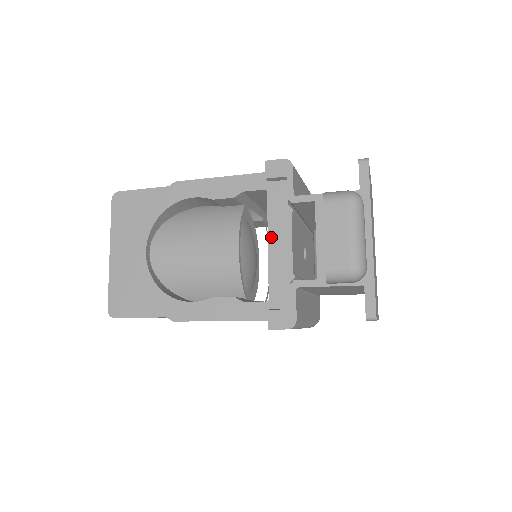
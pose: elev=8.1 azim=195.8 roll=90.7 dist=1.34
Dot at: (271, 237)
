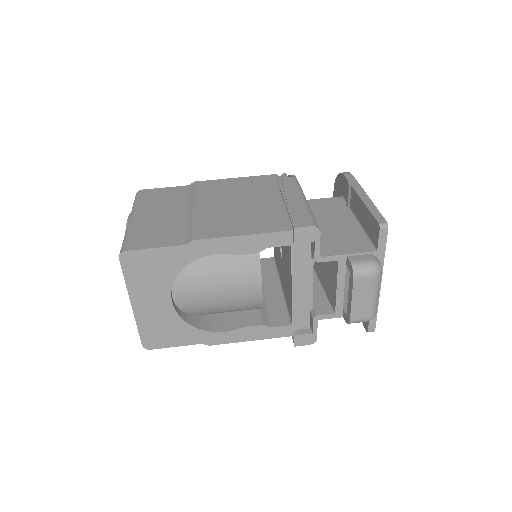
Dot at: (295, 282)
